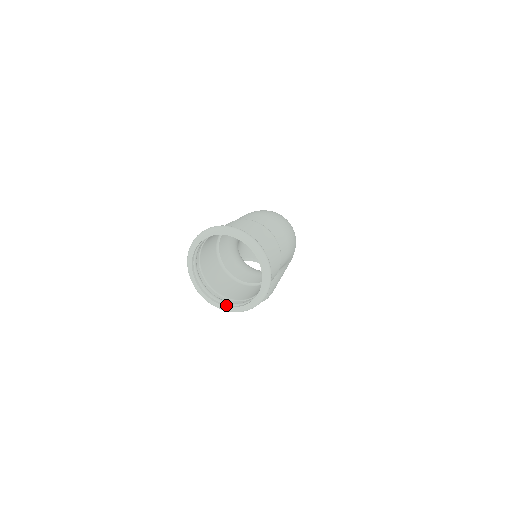
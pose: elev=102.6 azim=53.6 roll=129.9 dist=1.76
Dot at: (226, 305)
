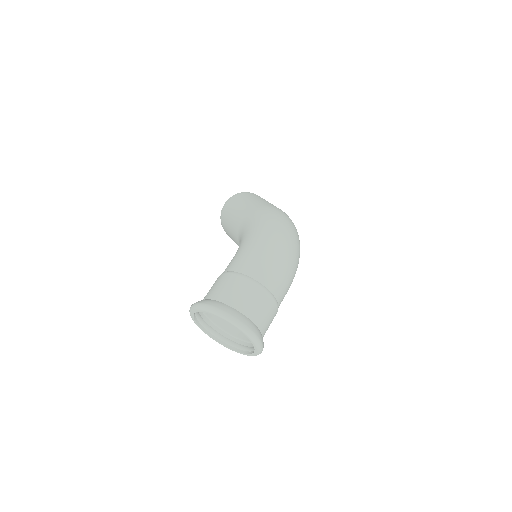
Dot at: (216, 339)
